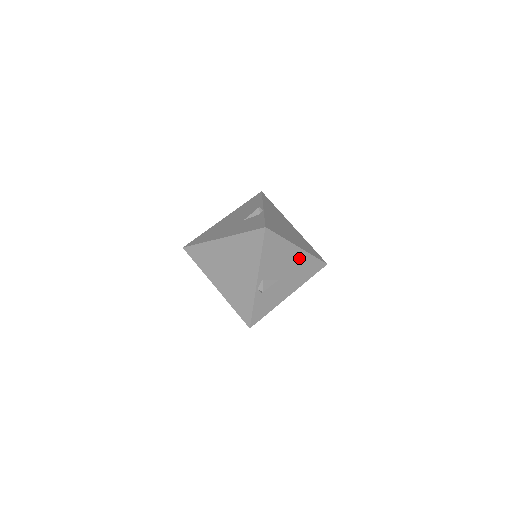
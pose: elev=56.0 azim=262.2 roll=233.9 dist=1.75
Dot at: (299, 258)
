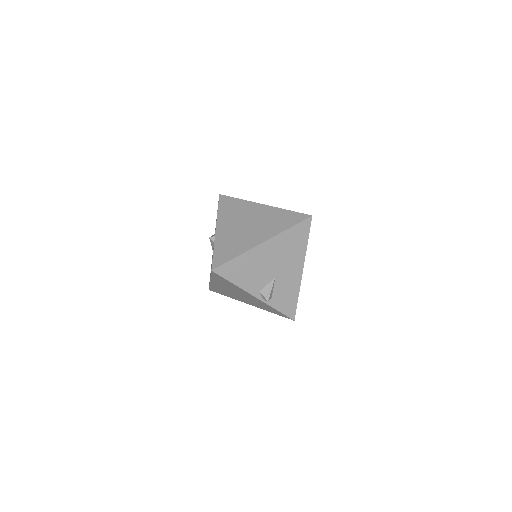
Dot at: (275, 246)
